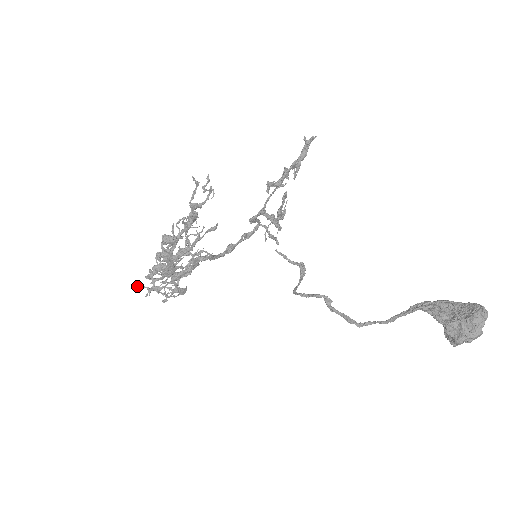
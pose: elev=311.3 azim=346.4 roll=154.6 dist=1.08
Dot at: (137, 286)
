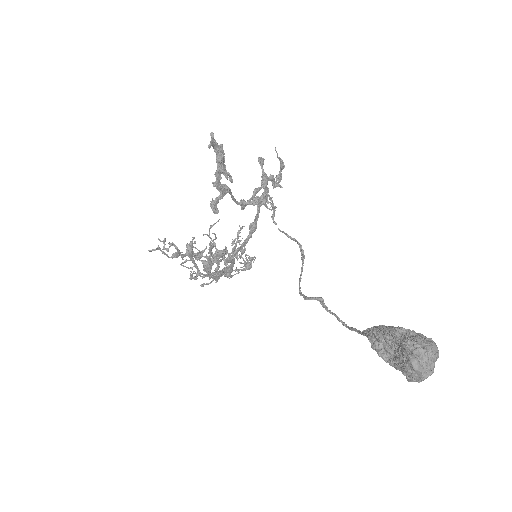
Dot at: occluded
